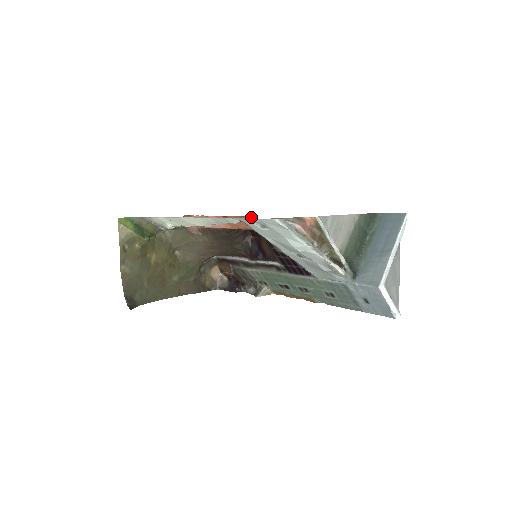
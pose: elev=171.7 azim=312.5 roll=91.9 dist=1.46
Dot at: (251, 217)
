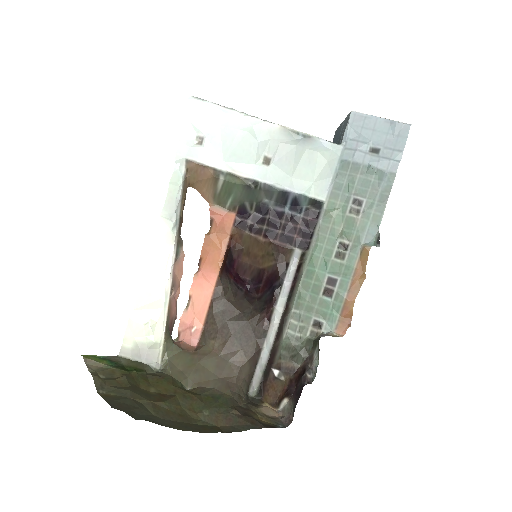
Dot at: (211, 209)
